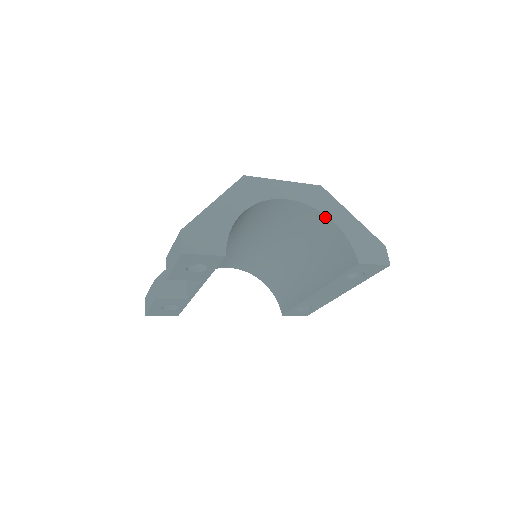
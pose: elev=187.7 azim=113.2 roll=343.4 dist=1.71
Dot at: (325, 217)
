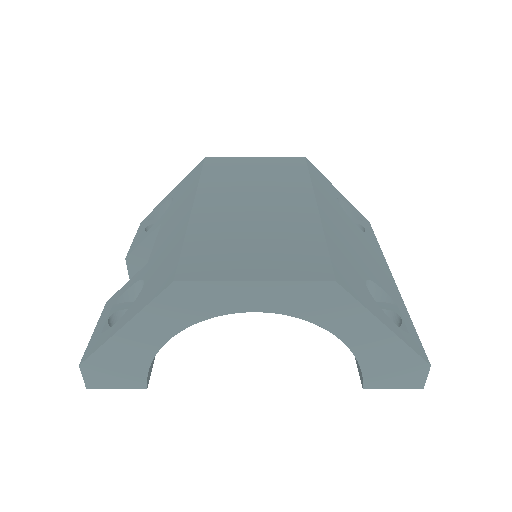
Dot at: (327, 328)
